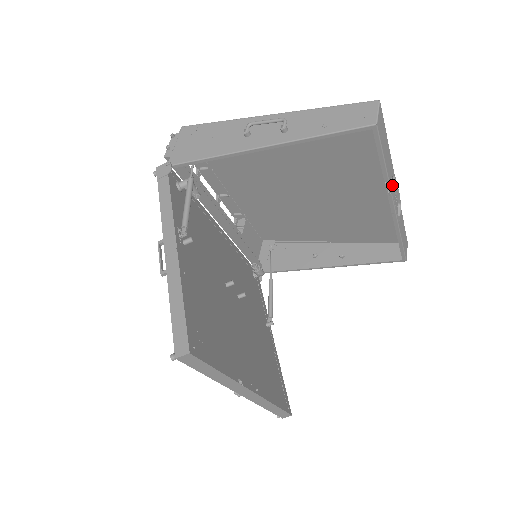
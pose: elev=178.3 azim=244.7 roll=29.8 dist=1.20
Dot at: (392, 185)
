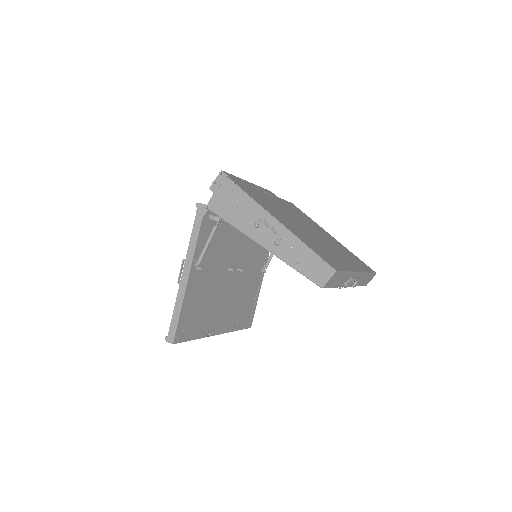
Dot at: occluded
